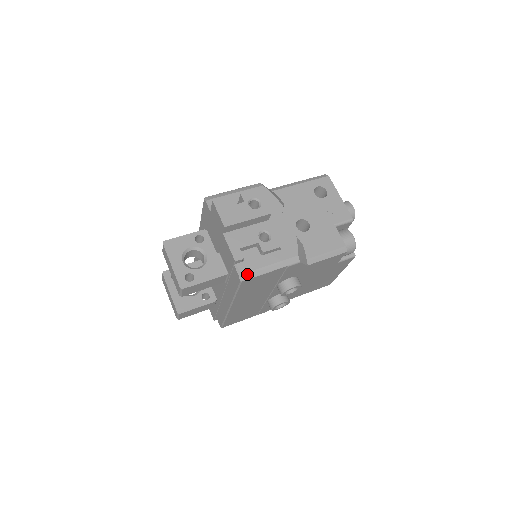
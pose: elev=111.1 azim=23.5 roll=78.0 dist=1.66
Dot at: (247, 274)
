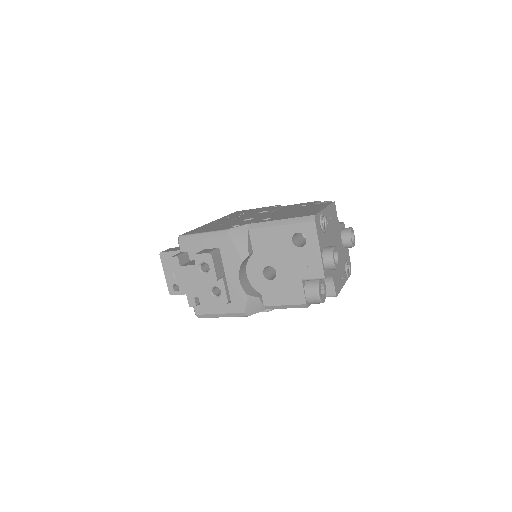
Dot at: (201, 315)
